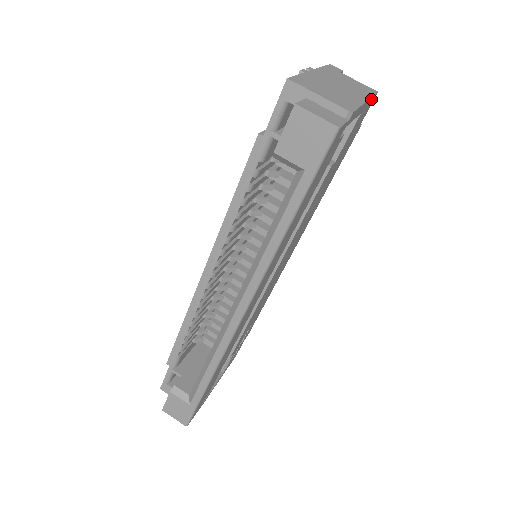
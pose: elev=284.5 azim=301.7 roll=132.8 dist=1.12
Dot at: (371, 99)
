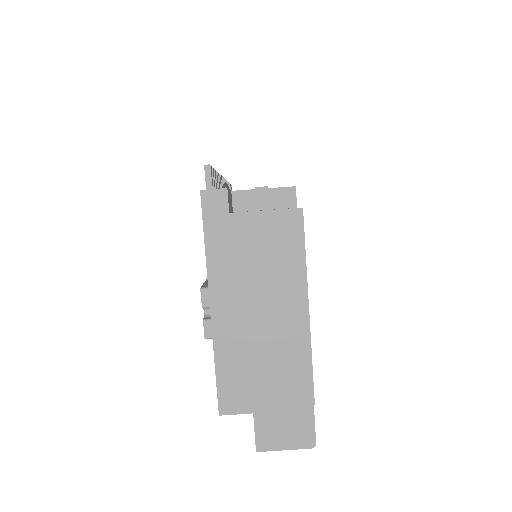
Dot at: (304, 255)
